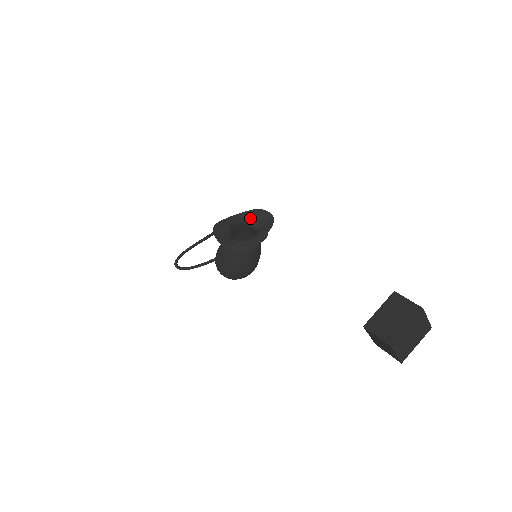
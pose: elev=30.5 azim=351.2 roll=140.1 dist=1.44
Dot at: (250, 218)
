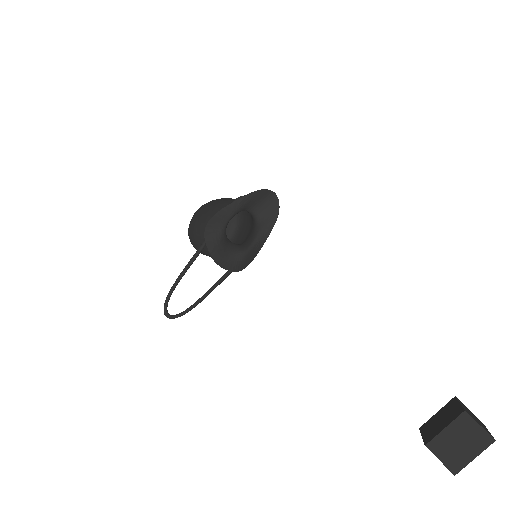
Dot at: (248, 205)
